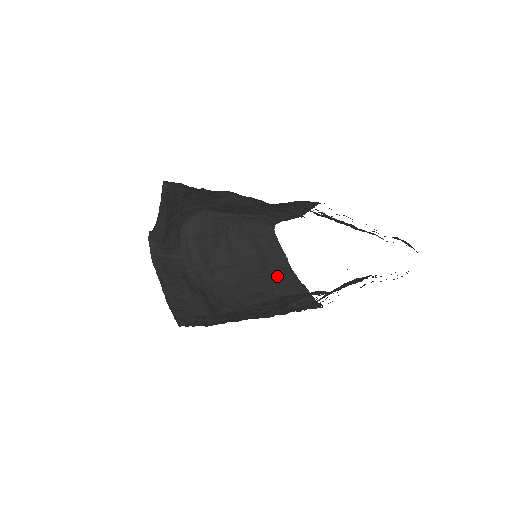
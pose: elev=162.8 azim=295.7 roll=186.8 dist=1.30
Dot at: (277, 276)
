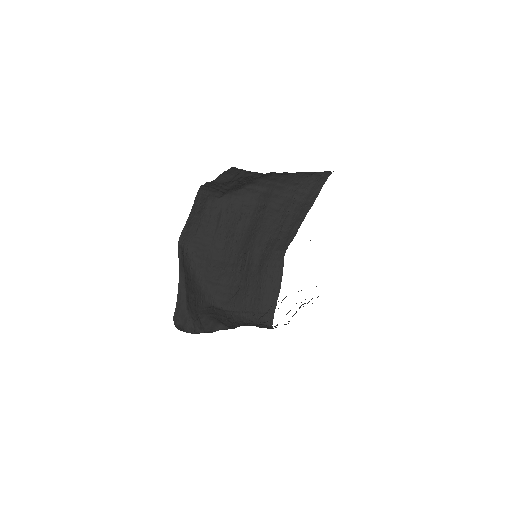
Dot at: occluded
